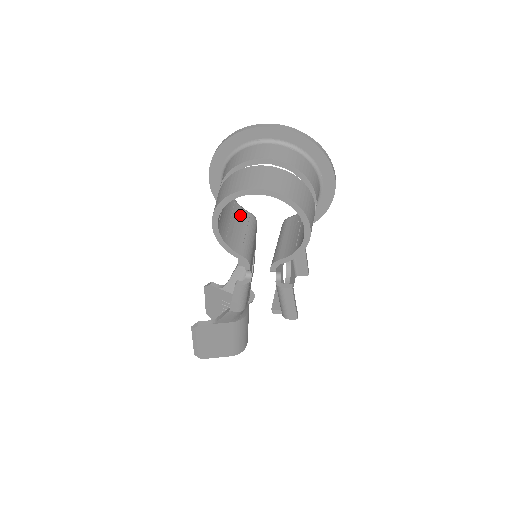
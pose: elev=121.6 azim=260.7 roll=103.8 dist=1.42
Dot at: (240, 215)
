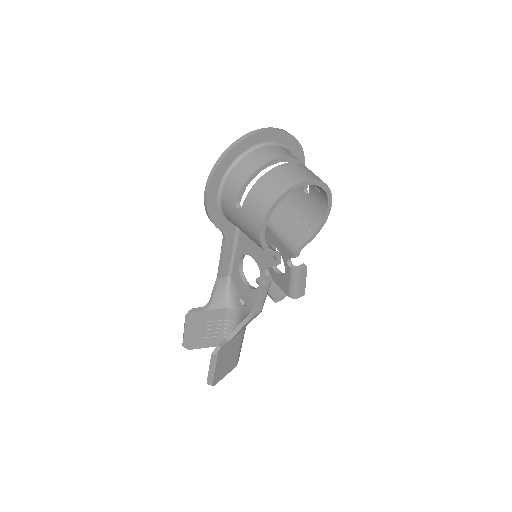
Dot at: occluded
